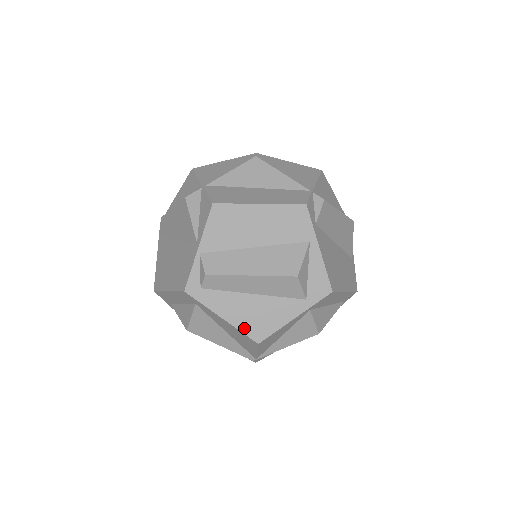
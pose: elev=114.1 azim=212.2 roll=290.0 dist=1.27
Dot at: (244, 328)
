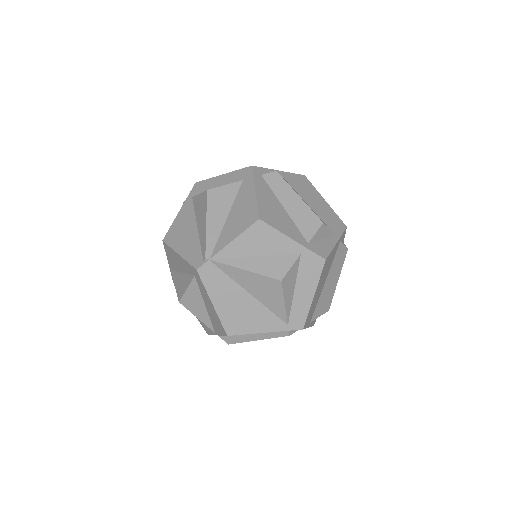
Dot at: (261, 207)
